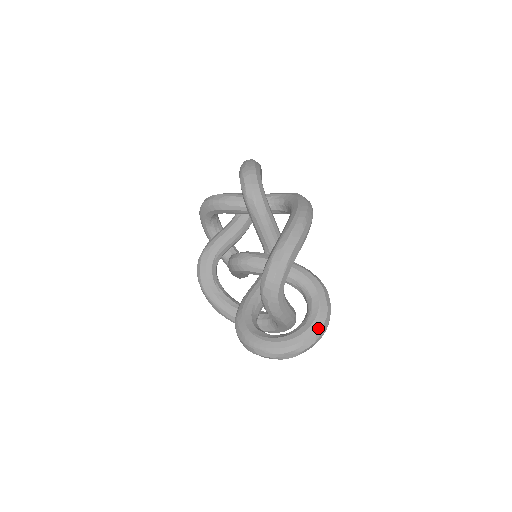
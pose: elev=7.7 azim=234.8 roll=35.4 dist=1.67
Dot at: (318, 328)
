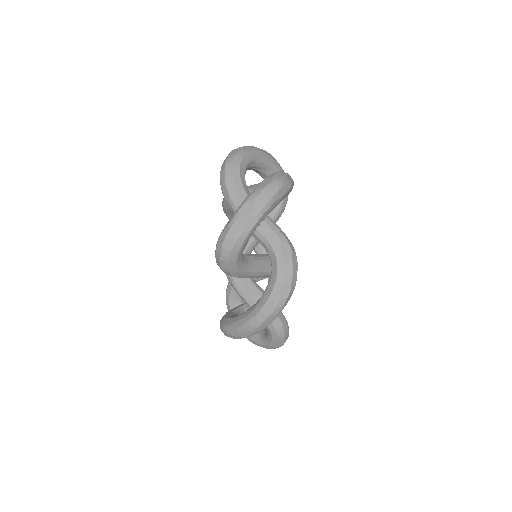
Dot at: (266, 348)
